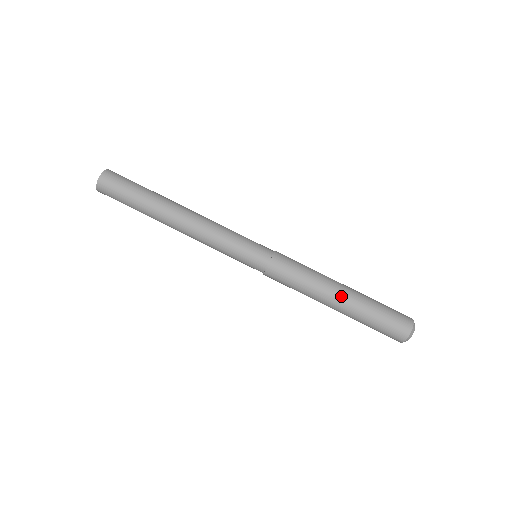
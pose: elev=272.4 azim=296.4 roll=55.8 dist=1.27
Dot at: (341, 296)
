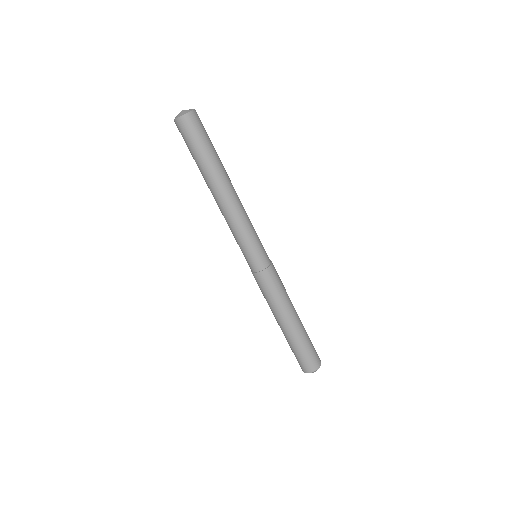
Dot at: (285, 325)
